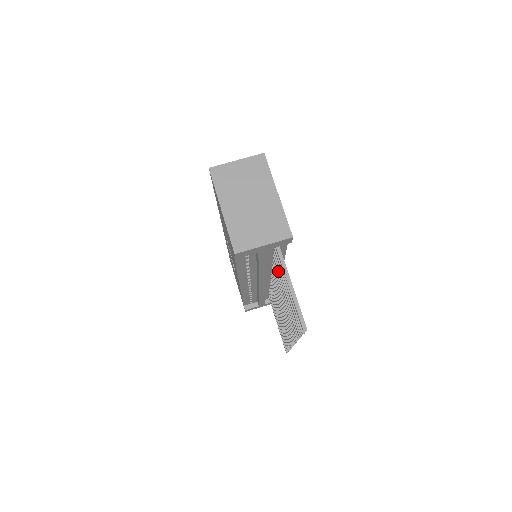
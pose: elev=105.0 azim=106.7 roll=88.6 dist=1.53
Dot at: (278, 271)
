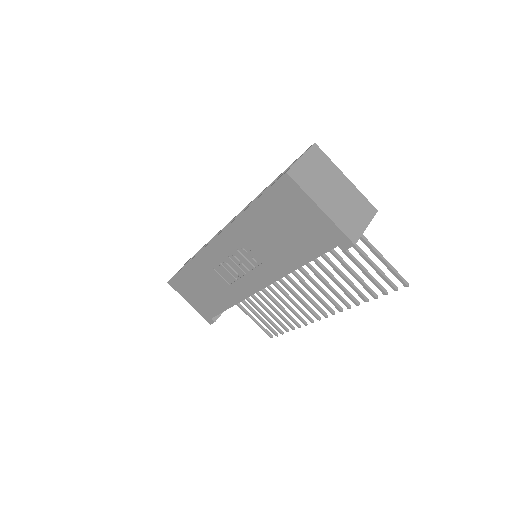
Dot at: (333, 253)
